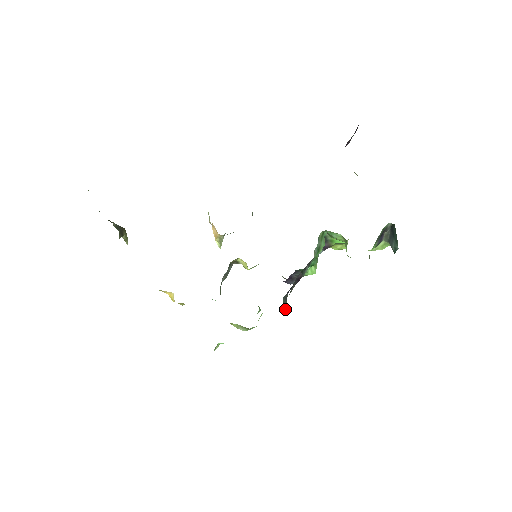
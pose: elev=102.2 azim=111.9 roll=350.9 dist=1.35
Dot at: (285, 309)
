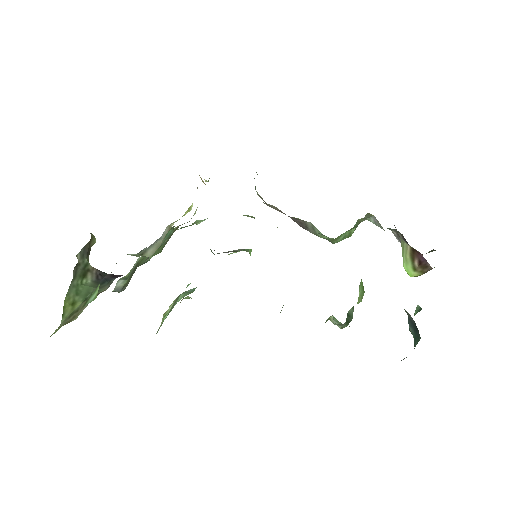
Dot at: occluded
